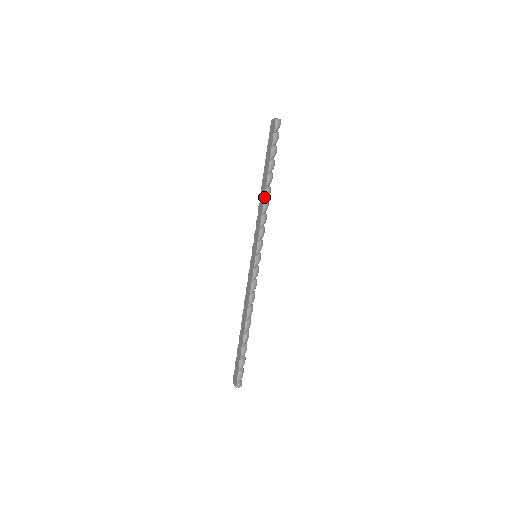
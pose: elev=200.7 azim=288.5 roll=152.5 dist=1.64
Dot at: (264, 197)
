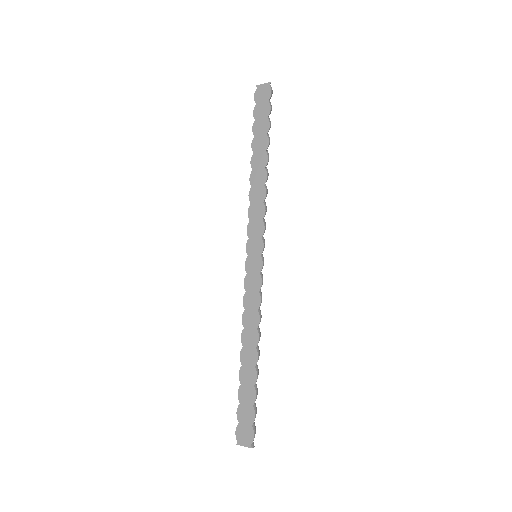
Dot at: (267, 177)
